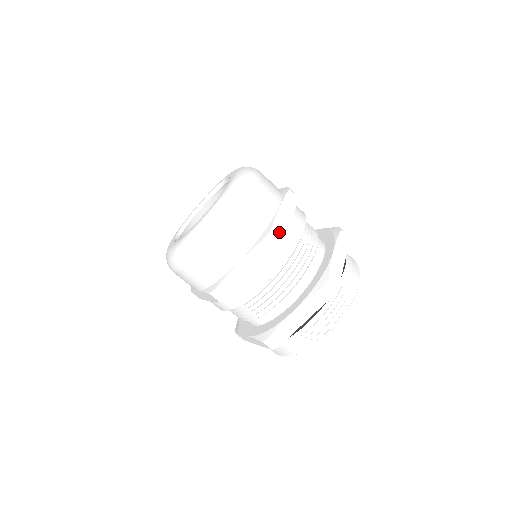
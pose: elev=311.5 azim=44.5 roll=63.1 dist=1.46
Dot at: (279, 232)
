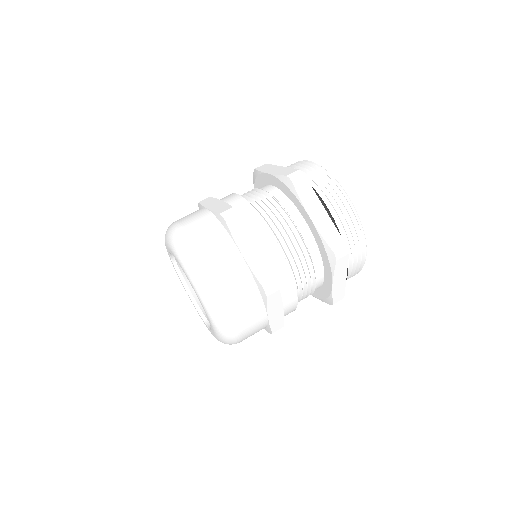
Dot at: (268, 278)
